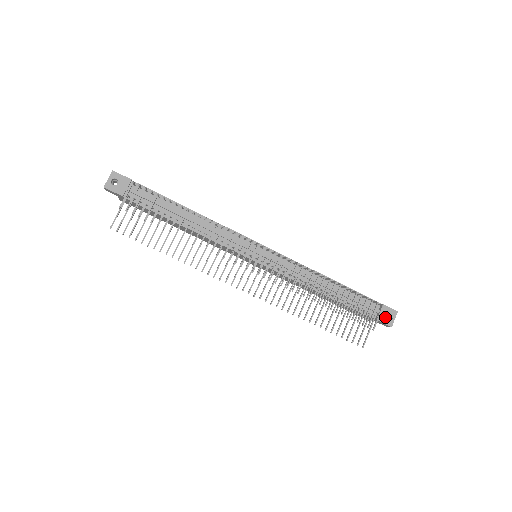
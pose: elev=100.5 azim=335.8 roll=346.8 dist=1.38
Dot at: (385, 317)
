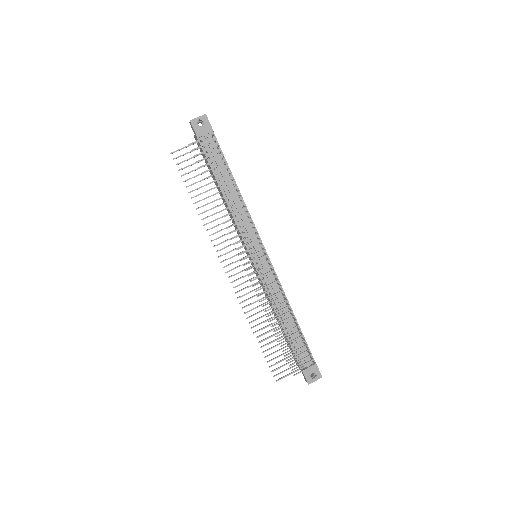
Dot at: (310, 374)
